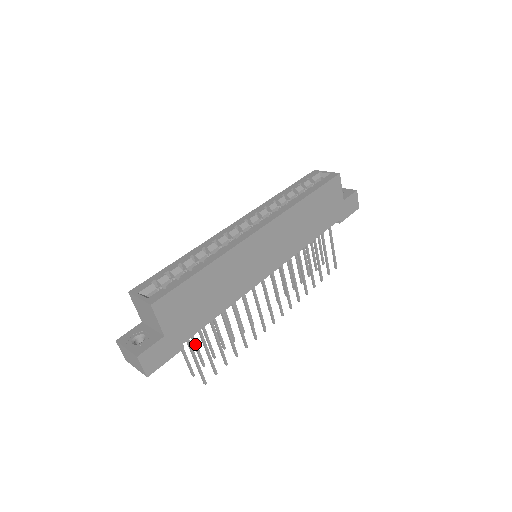
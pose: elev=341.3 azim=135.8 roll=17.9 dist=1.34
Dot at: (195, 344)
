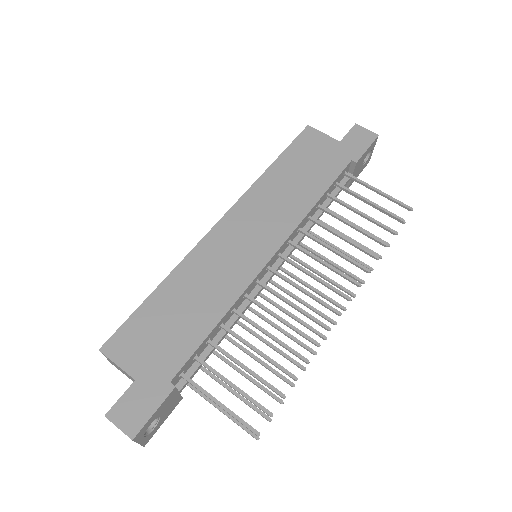
Dot at: (233, 392)
